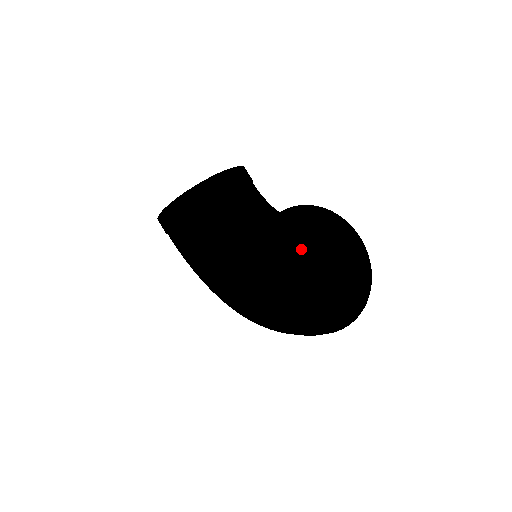
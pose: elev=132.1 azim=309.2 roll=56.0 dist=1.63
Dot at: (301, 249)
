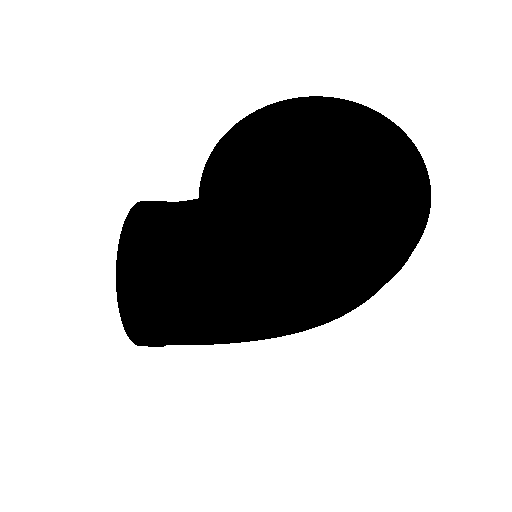
Dot at: (285, 191)
